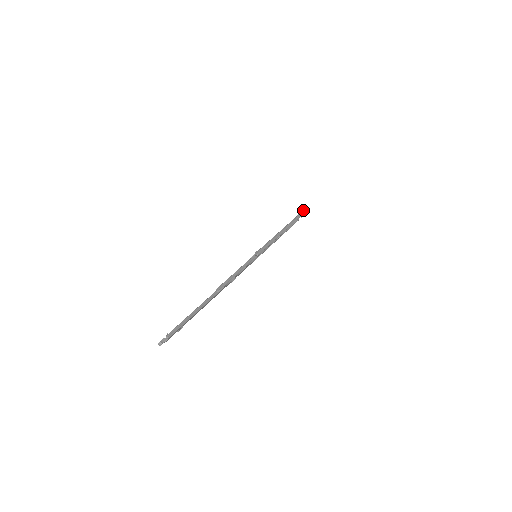
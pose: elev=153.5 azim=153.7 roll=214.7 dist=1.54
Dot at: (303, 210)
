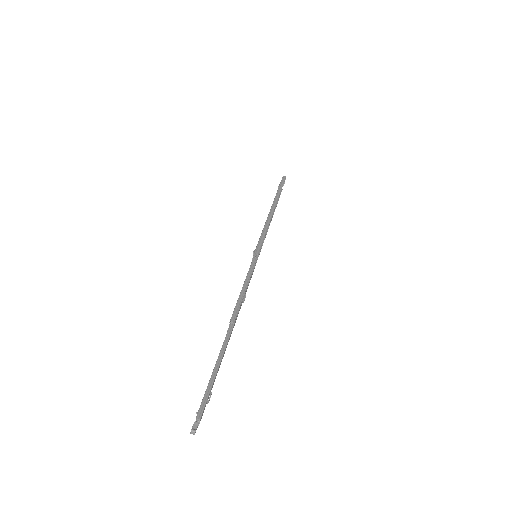
Dot at: (282, 177)
